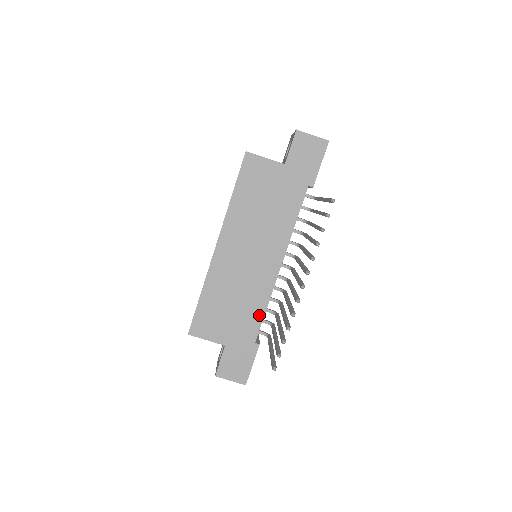
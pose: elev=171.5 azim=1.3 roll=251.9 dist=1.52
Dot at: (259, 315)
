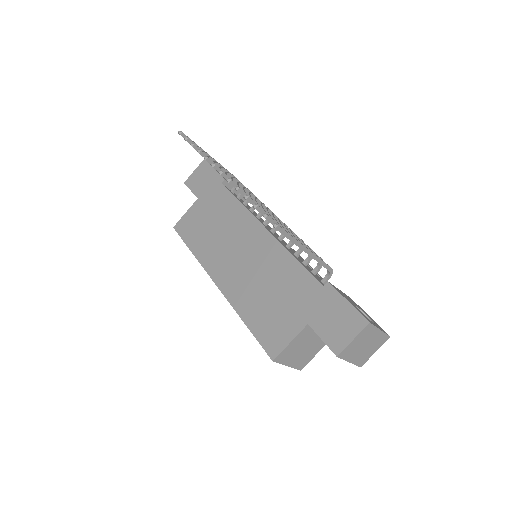
Dot at: (297, 269)
